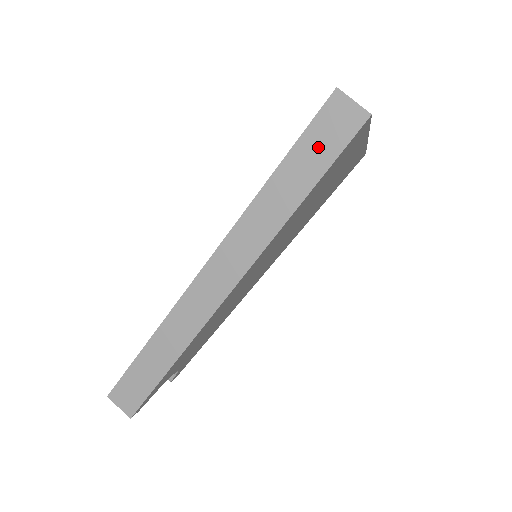
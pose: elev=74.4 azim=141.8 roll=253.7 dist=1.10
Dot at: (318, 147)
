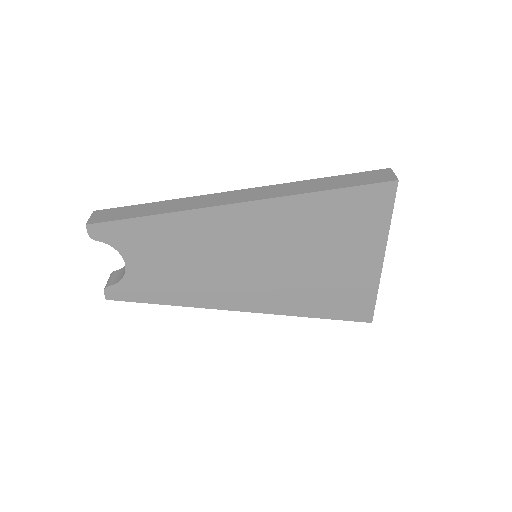
Dot at: (358, 179)
